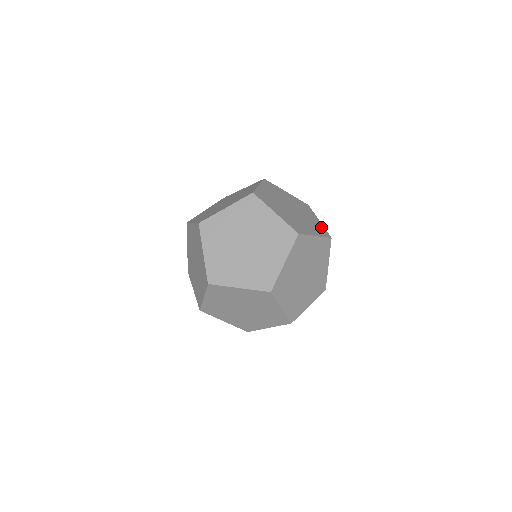
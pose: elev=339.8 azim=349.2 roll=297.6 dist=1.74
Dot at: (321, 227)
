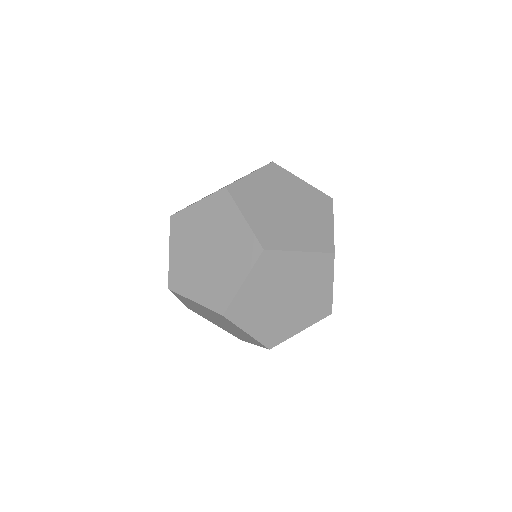
Dot at: occluded
